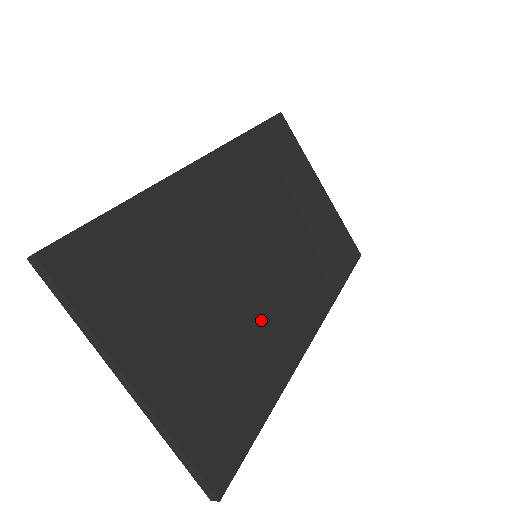
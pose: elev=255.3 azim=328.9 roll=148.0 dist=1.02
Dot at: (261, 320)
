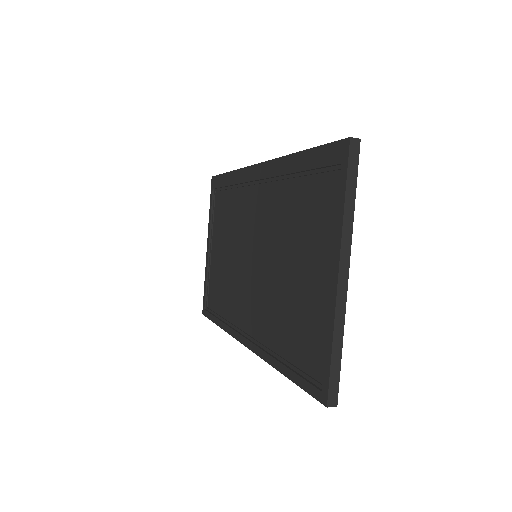
Dot at: occluded
